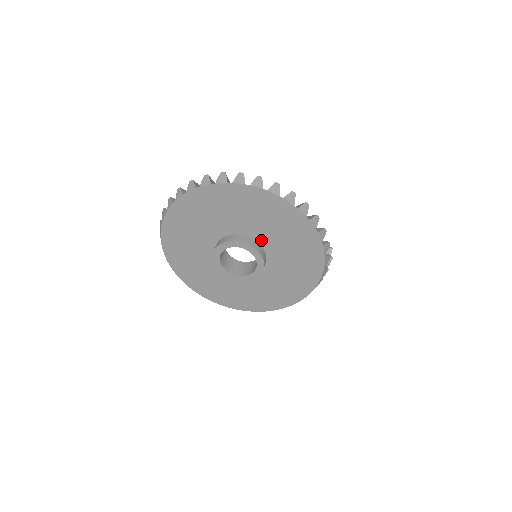
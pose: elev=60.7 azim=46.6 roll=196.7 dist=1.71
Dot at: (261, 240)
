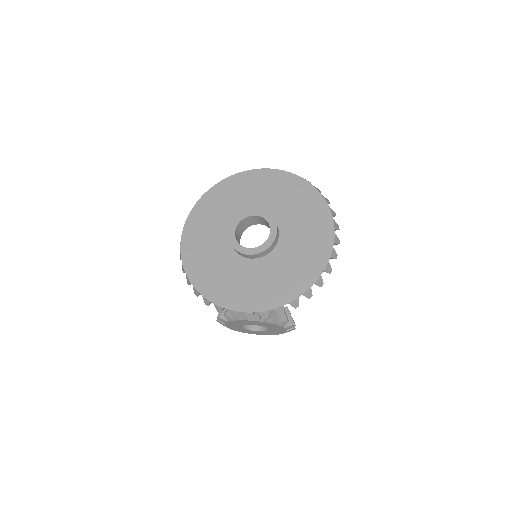
Dot at: (283, 236)
